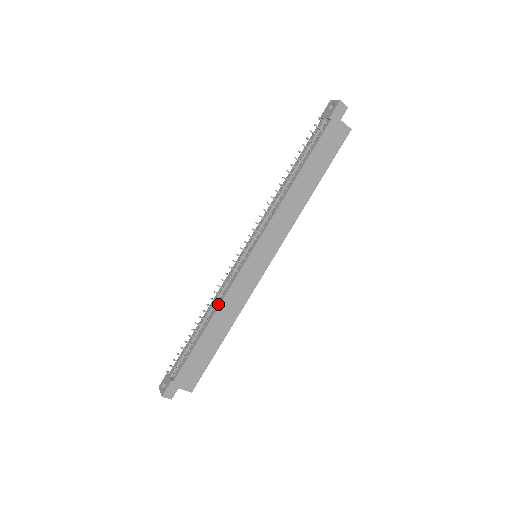
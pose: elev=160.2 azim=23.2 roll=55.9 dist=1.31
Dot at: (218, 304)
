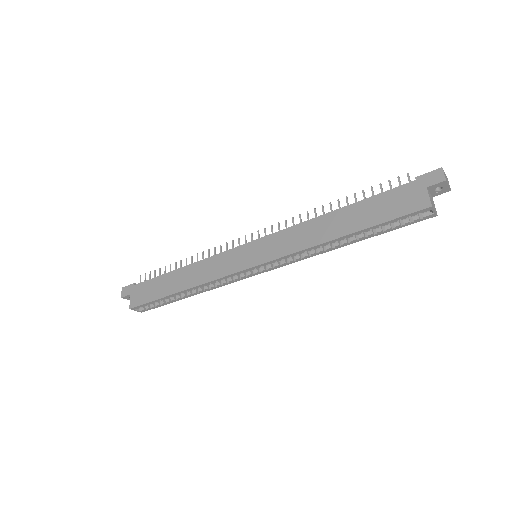
Dot at: (201, 261)
